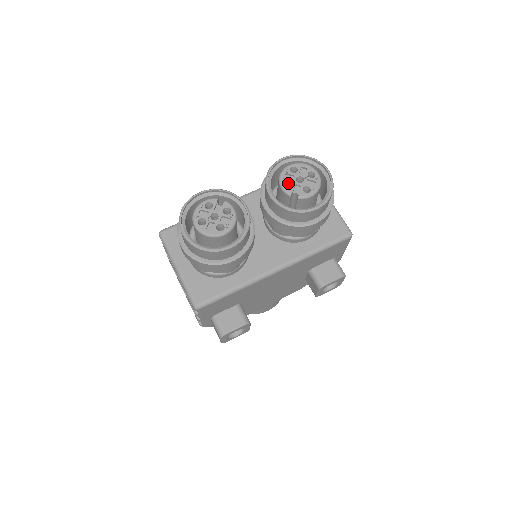
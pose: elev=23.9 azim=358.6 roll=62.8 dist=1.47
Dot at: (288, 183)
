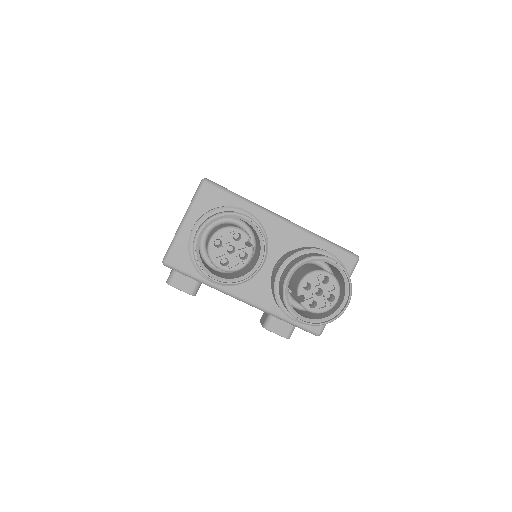
Dot at: (310, 283)
